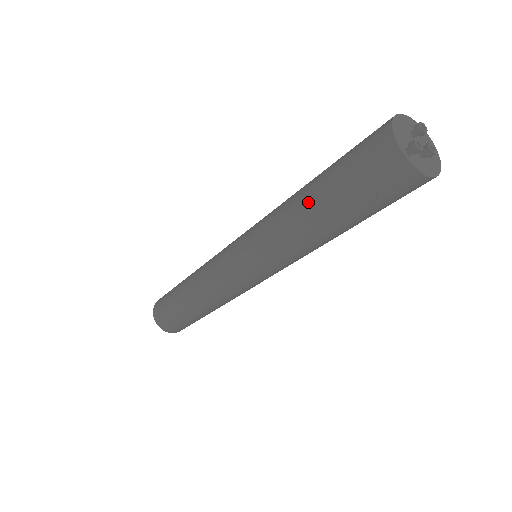
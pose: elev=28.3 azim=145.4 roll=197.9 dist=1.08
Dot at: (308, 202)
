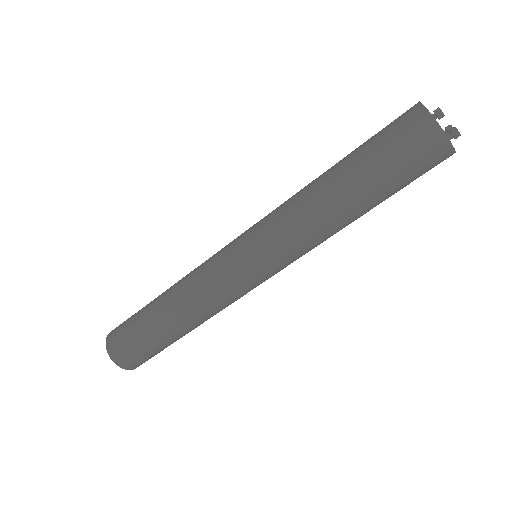
Dot at: (348, 197)
